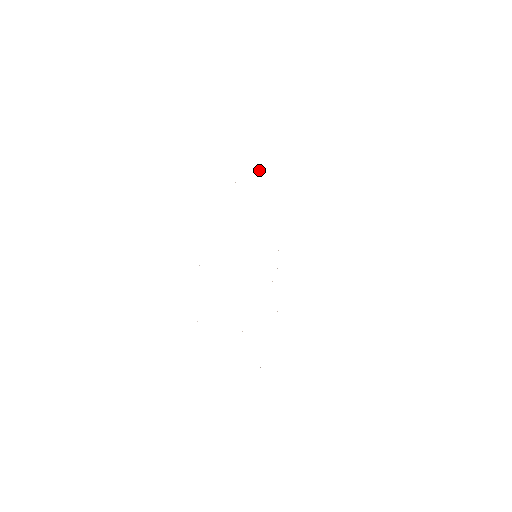
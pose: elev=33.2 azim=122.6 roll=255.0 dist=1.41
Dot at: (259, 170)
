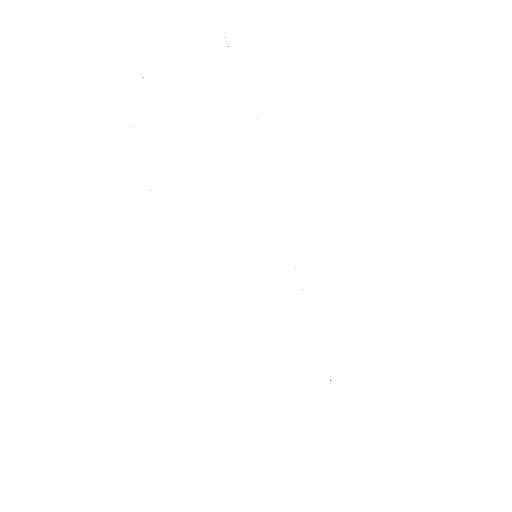
Dot at: occluded
